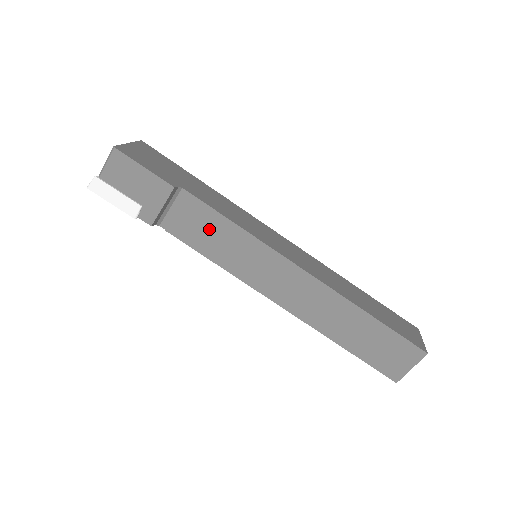
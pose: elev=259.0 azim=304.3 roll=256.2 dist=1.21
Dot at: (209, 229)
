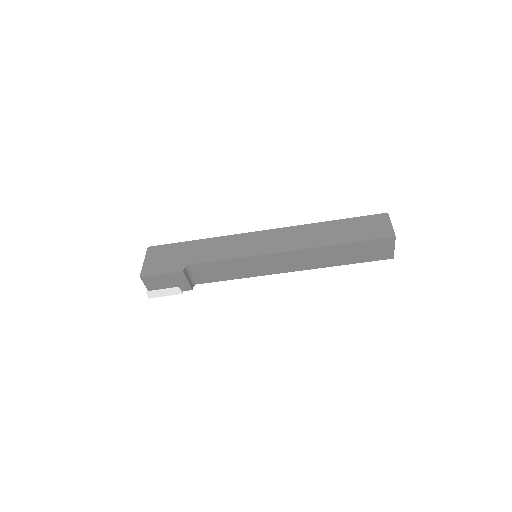
Dot at: (219, 270)
